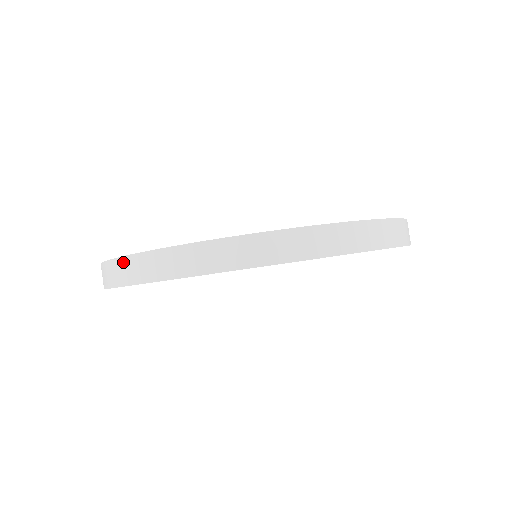
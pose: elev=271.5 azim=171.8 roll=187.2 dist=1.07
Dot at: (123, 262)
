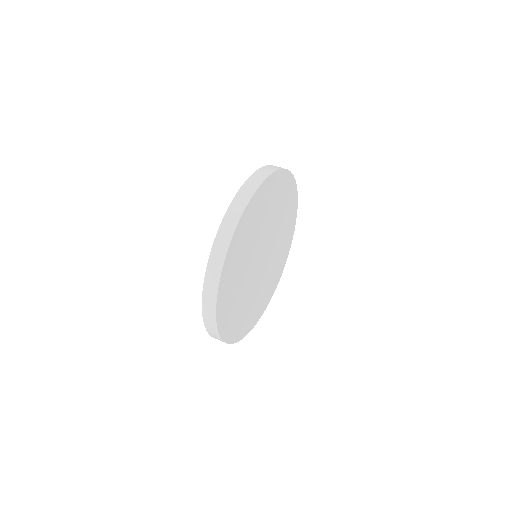
Dot at: (224, 224)
